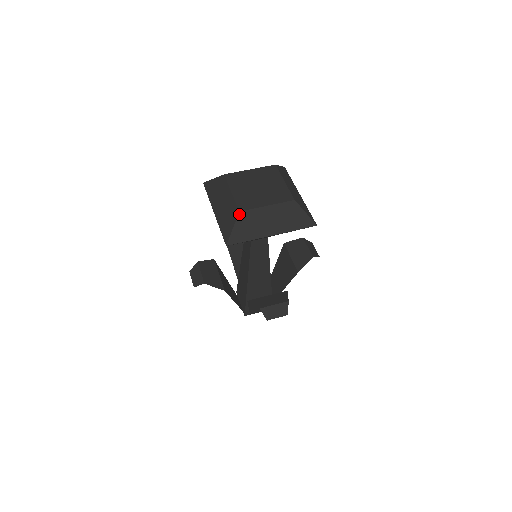
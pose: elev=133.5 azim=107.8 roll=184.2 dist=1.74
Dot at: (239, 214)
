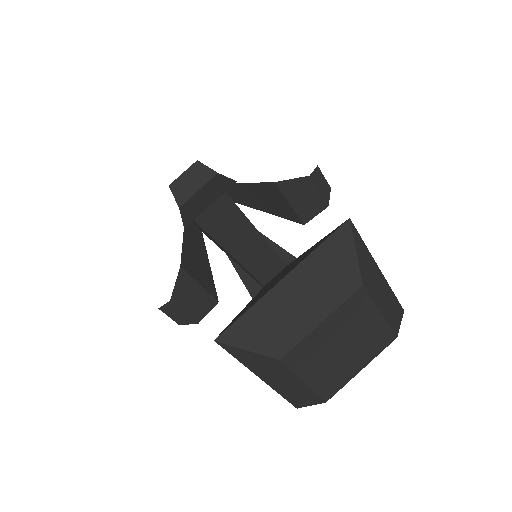
Dot at: (324, 402)
